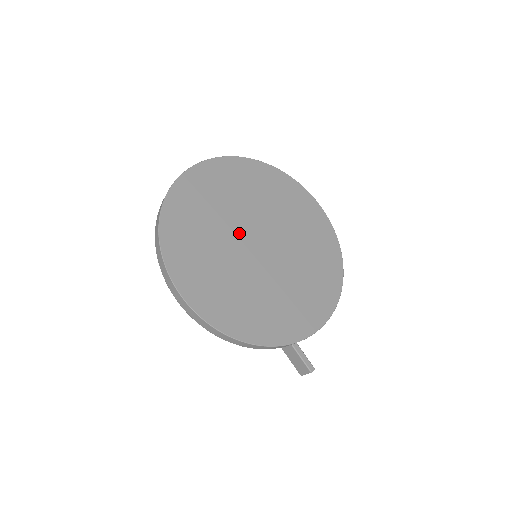
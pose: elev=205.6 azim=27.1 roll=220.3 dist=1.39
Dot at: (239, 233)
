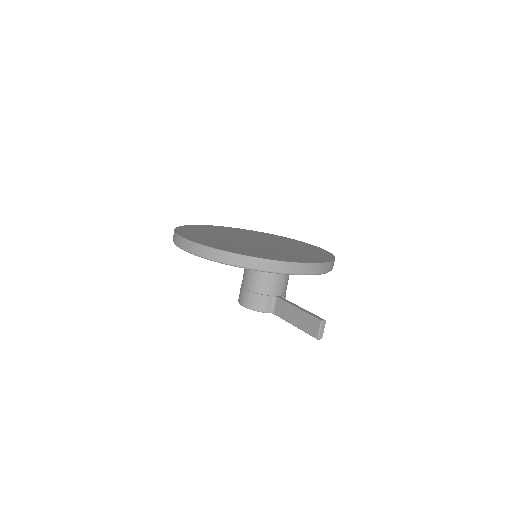
Dot at: (238, 238)
